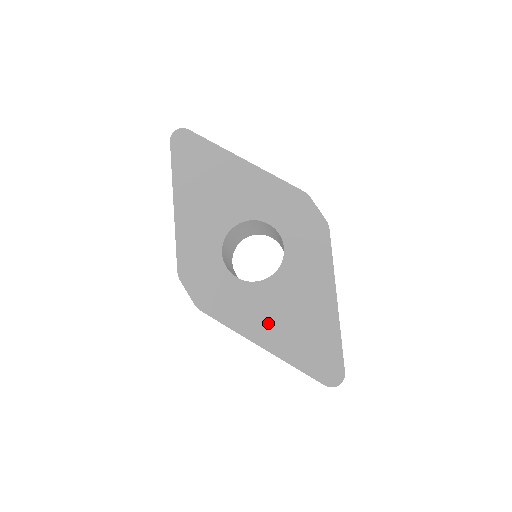
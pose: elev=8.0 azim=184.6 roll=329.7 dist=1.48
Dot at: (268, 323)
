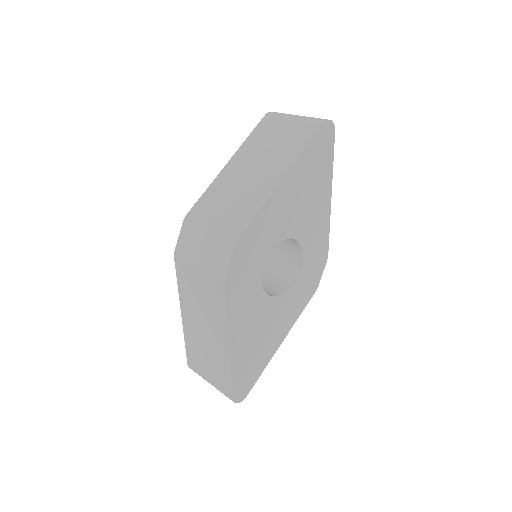
Dot at: (246, 330)
